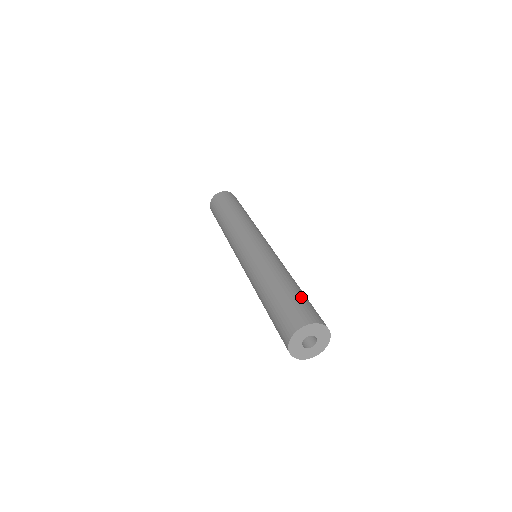
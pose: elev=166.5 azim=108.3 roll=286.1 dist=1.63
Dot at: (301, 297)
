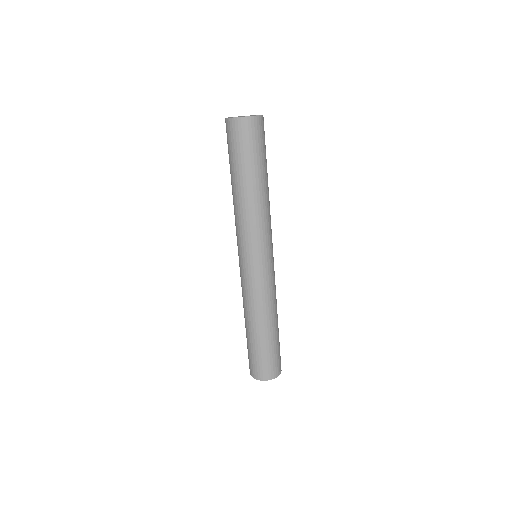
Dot at: (271, 351)
